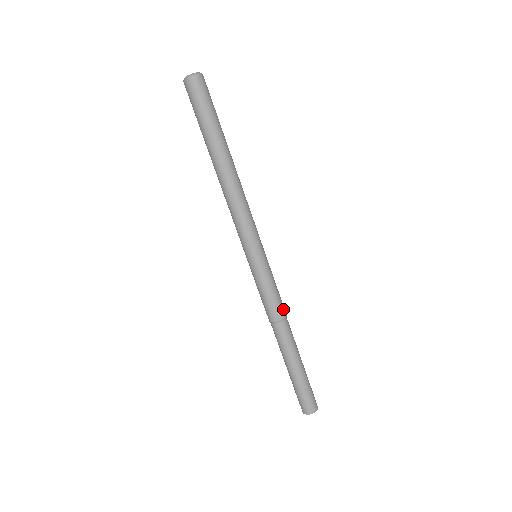
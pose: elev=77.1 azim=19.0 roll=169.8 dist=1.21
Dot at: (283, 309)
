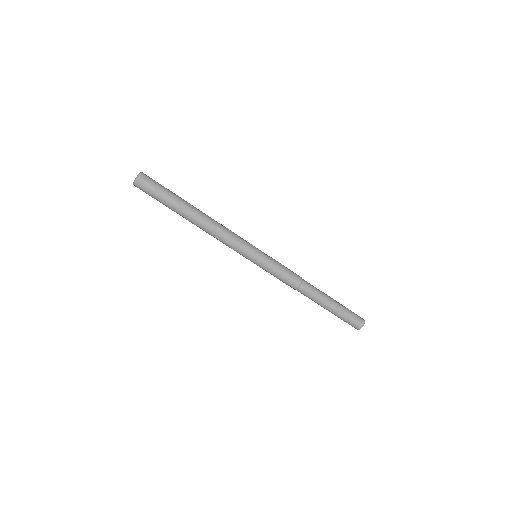
Dot at: (297, 277)
